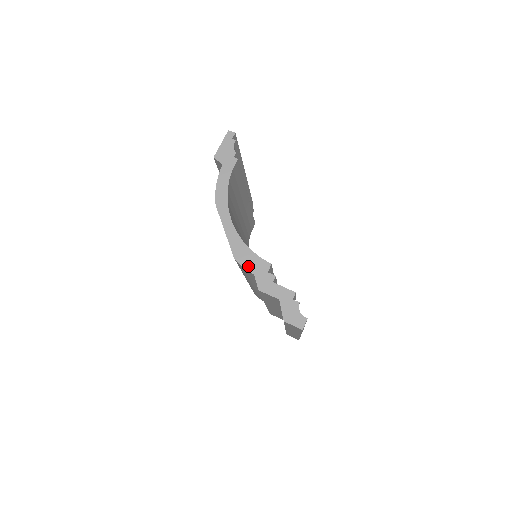
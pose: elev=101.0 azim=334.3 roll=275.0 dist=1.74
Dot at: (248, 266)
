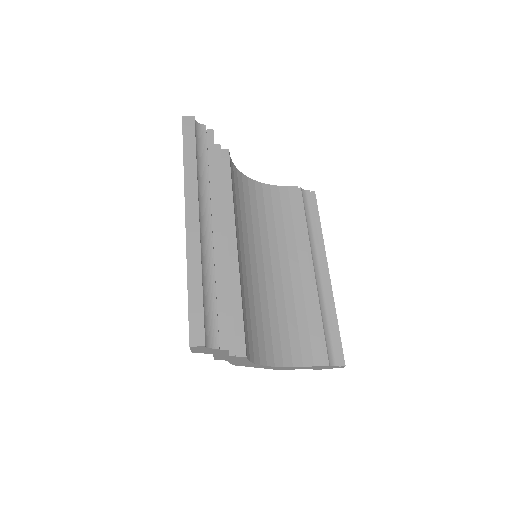
Dot at: occluded
